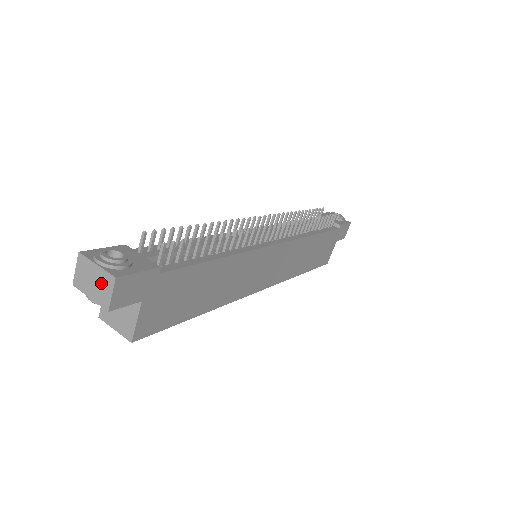
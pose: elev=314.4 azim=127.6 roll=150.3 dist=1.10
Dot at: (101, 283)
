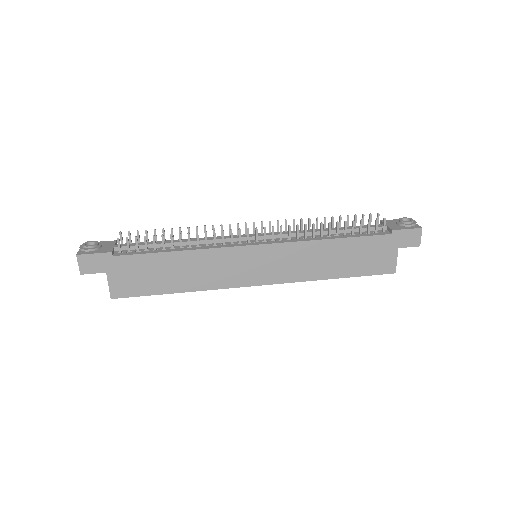
Dot at: occluded
